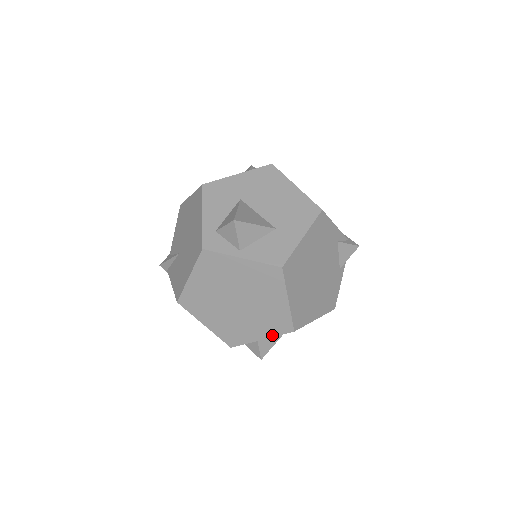
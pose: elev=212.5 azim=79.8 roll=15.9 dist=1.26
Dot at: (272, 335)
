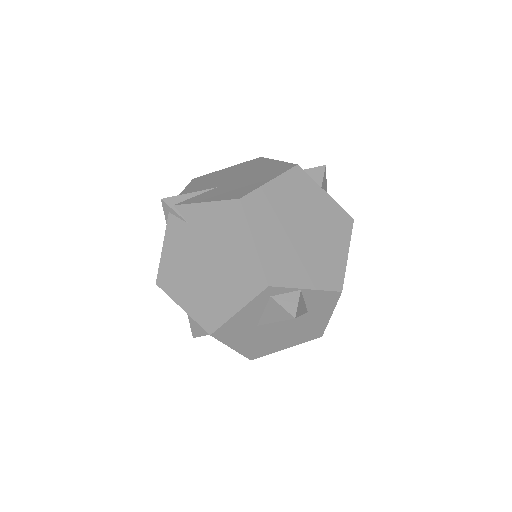
Dot at: (320, 287)
